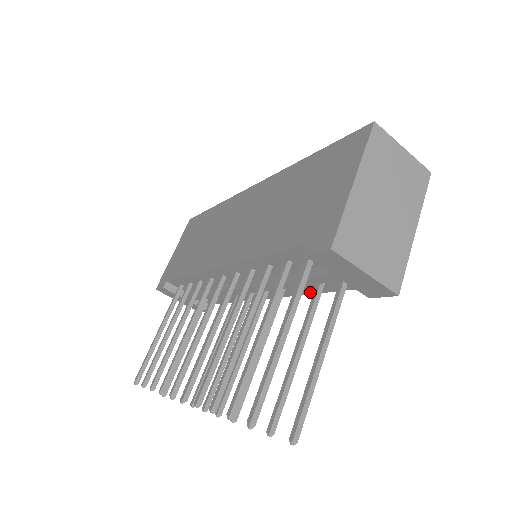
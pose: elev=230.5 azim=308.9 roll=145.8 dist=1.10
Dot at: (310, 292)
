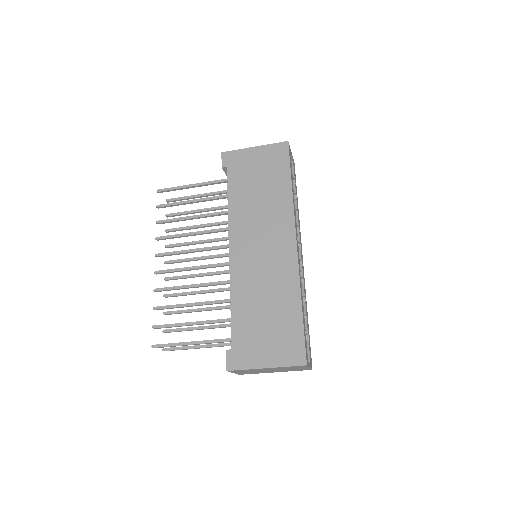
Dot at: occluded
